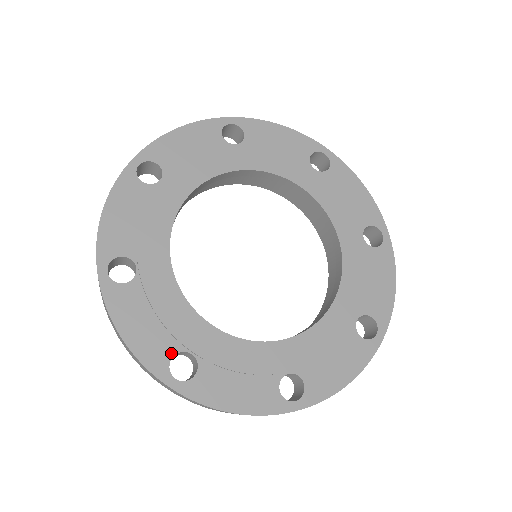
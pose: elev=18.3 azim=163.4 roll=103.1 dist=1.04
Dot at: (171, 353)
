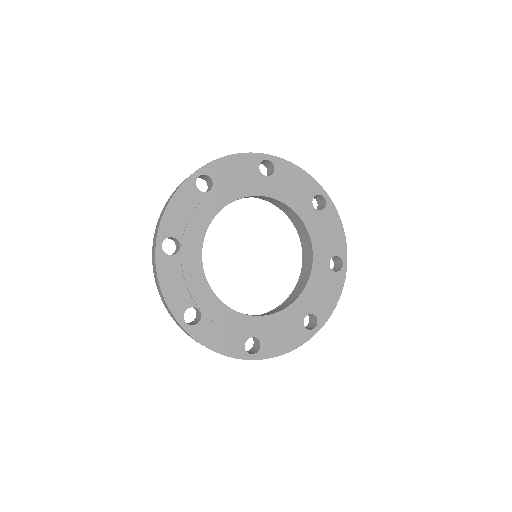
Dot at: (187, 306)
